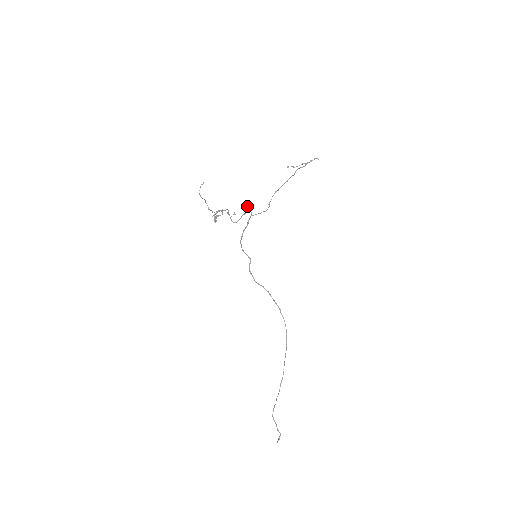
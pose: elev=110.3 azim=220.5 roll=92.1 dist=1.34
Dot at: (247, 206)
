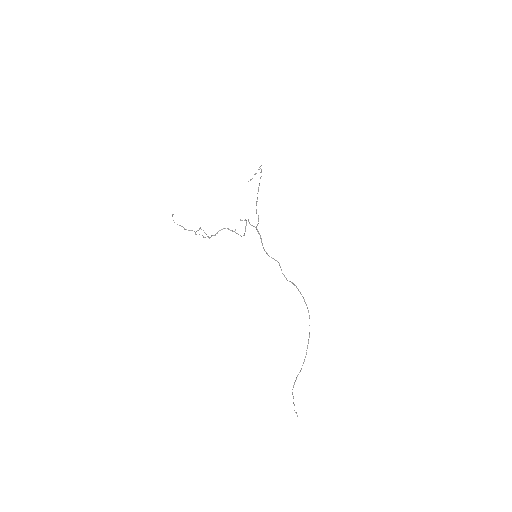
Dot at: occluded
